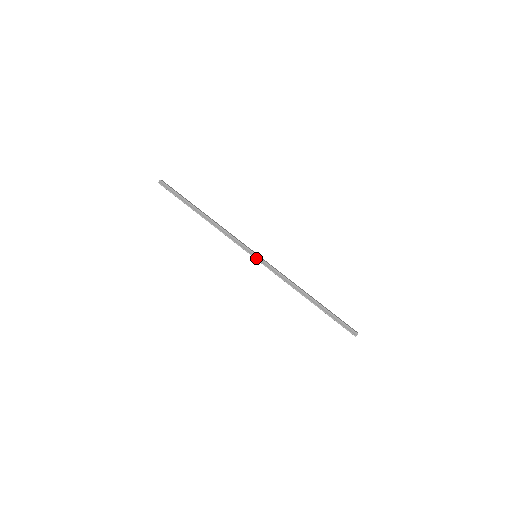
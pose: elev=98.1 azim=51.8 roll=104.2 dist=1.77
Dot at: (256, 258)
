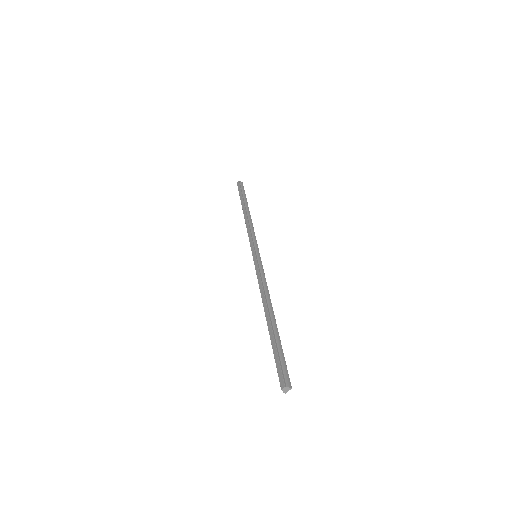
Dot at: (256, 255)
